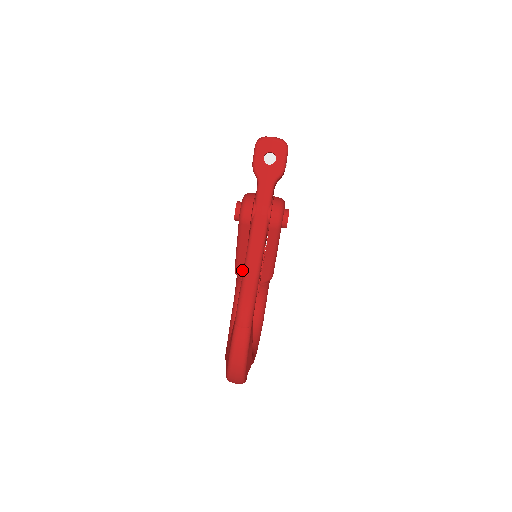
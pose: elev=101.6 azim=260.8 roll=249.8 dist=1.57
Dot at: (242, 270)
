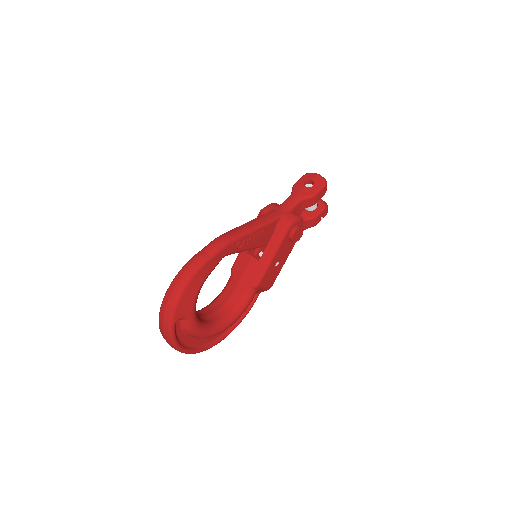
Dot at: (238, 264)
